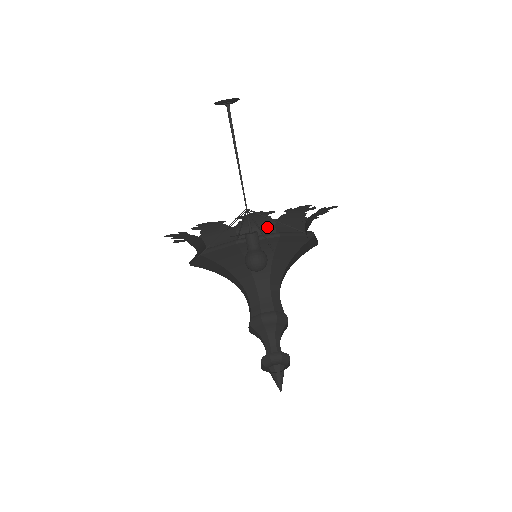
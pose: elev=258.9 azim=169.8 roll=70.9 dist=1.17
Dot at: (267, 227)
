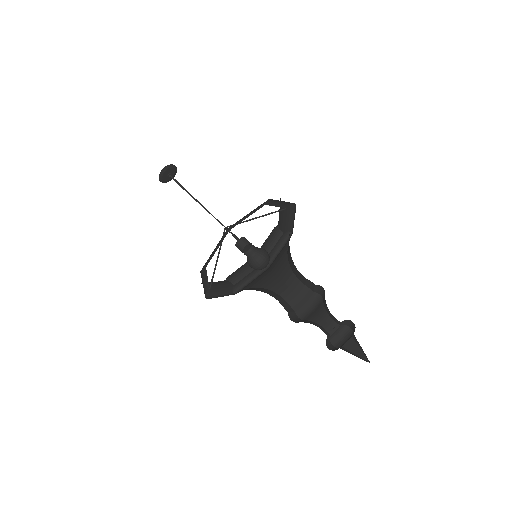
Dot at: (224, 282)
